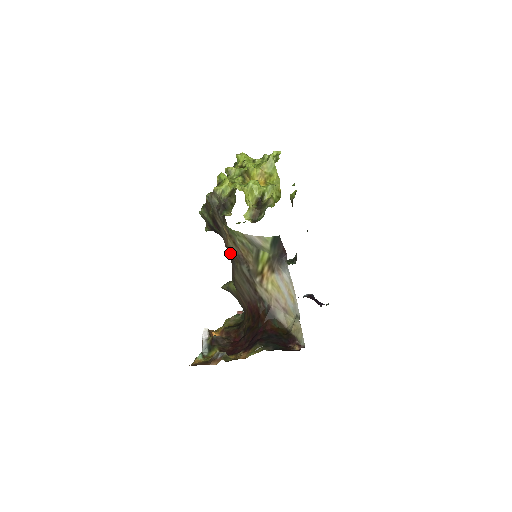
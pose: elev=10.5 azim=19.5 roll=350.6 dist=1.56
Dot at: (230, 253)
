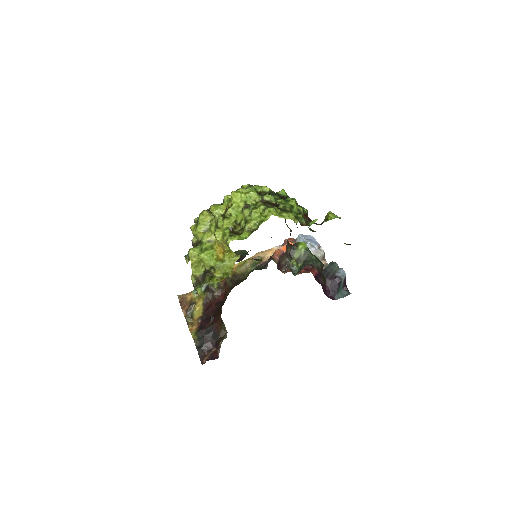
Dot at: occluded
